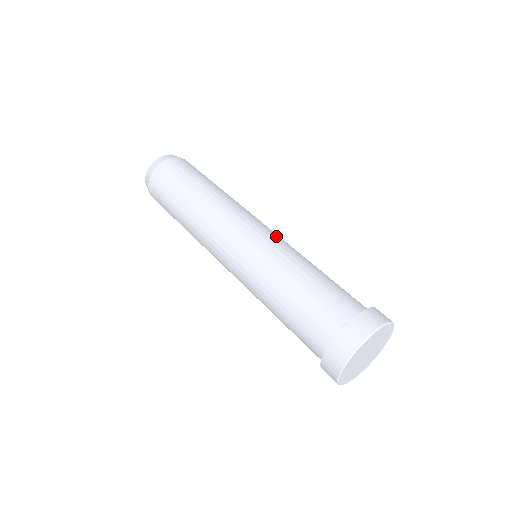
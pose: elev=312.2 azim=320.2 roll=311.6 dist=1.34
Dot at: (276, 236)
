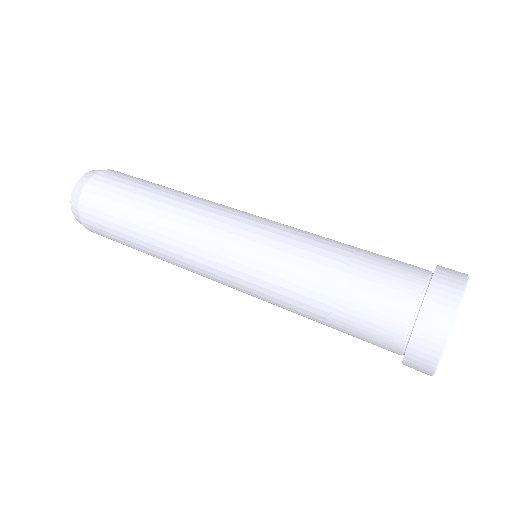
Dot at: (275, 222)
